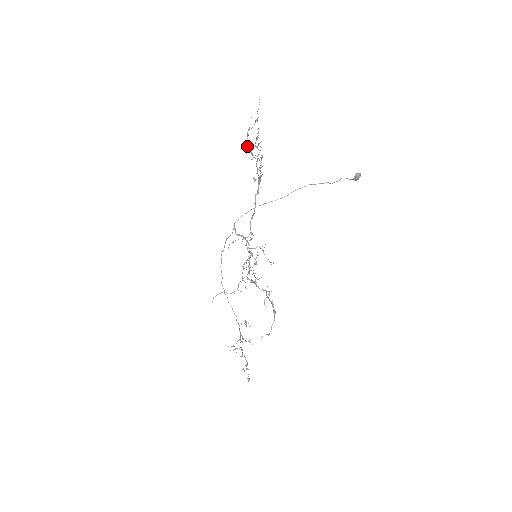
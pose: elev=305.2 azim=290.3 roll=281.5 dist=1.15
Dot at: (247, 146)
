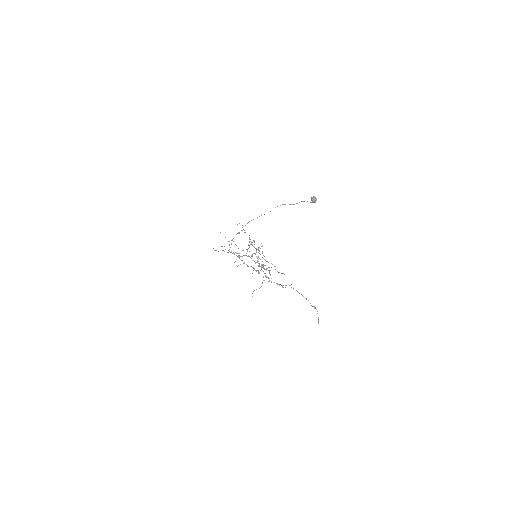
Dot at: occluded
